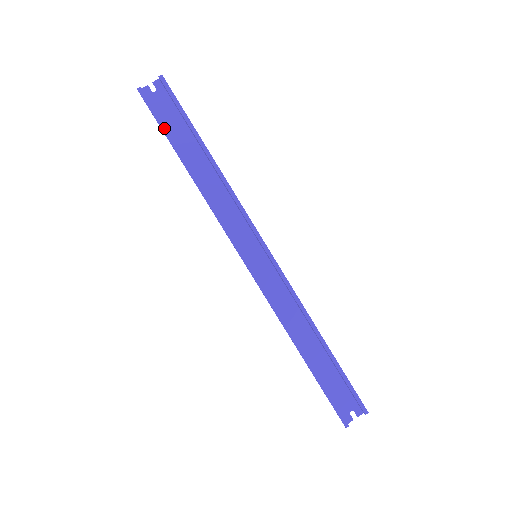
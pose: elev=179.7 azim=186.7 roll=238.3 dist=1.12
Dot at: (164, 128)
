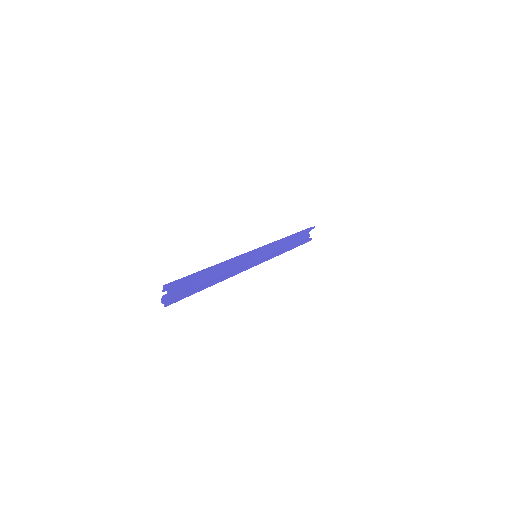
Dot at: (191, 294)
